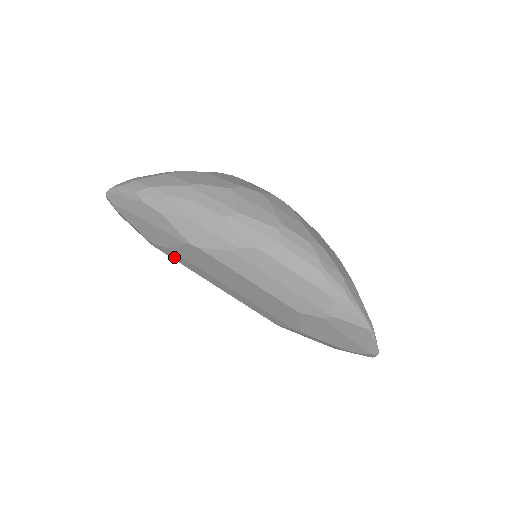
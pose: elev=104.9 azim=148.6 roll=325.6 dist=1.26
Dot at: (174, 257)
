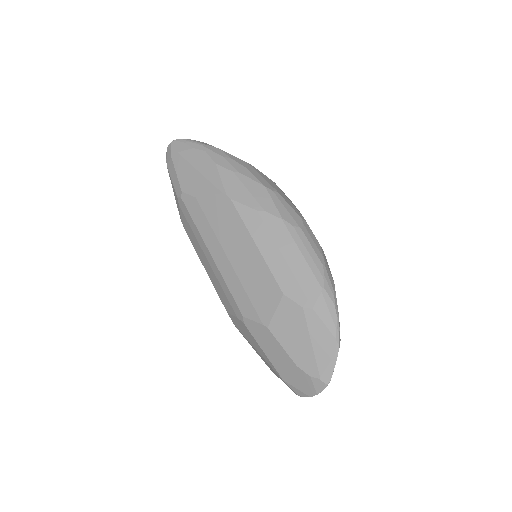
Dot at: (193, 212)
